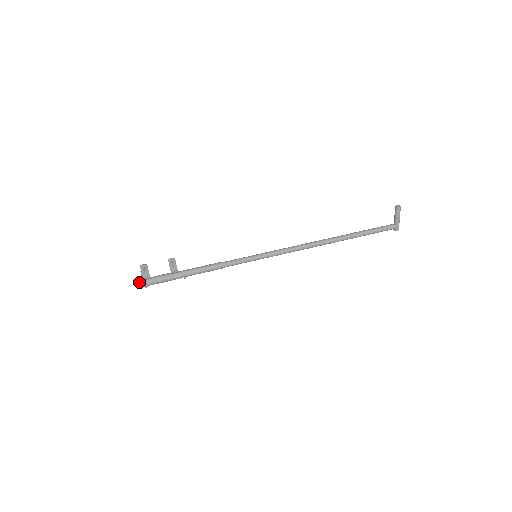
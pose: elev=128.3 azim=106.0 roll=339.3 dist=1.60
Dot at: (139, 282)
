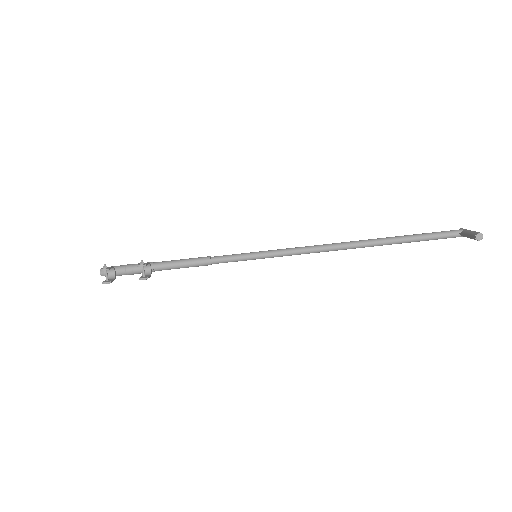
Dot at: (102, 275)
